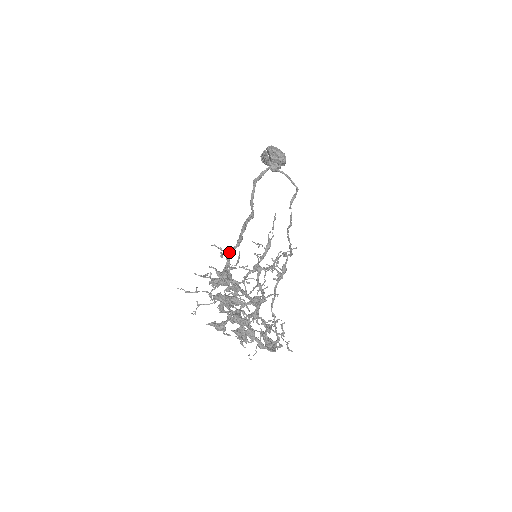
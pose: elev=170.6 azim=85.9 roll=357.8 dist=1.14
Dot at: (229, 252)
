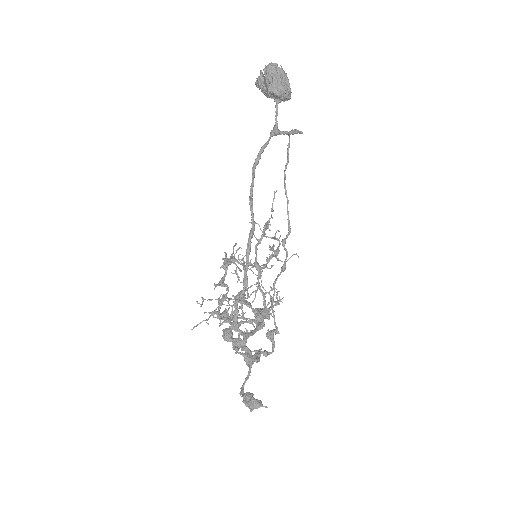
Dot at: (237, 302)
